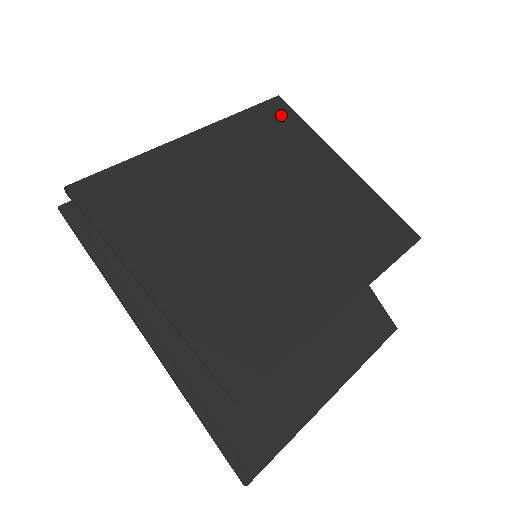
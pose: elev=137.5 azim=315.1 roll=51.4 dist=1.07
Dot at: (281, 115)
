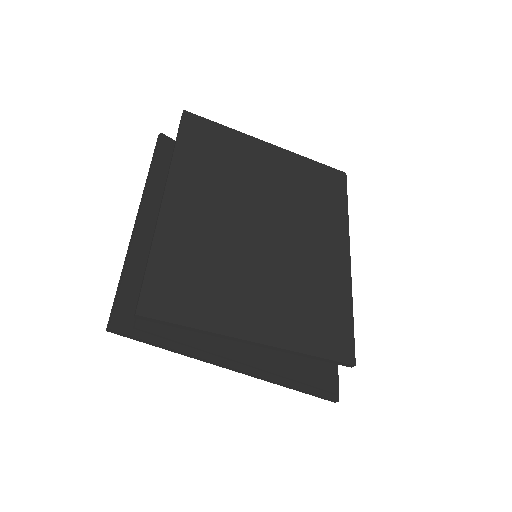
Dot at: (201, 129)
